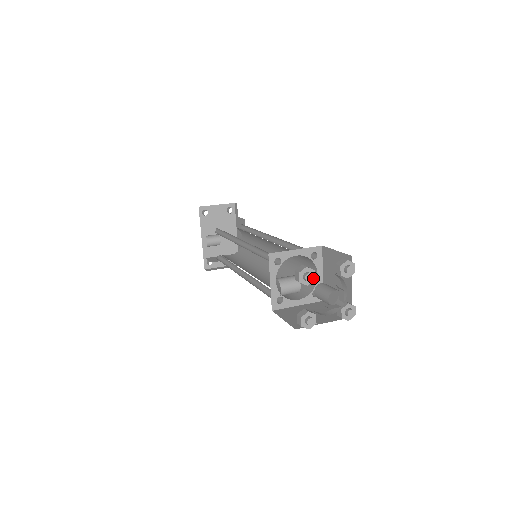
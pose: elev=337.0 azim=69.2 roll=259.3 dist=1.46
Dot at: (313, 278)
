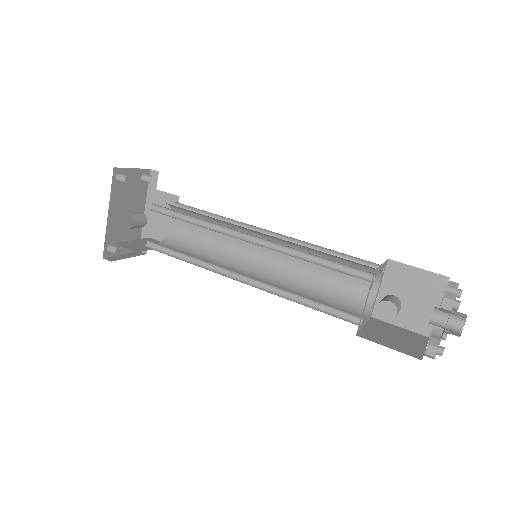
Dot at: occluded
